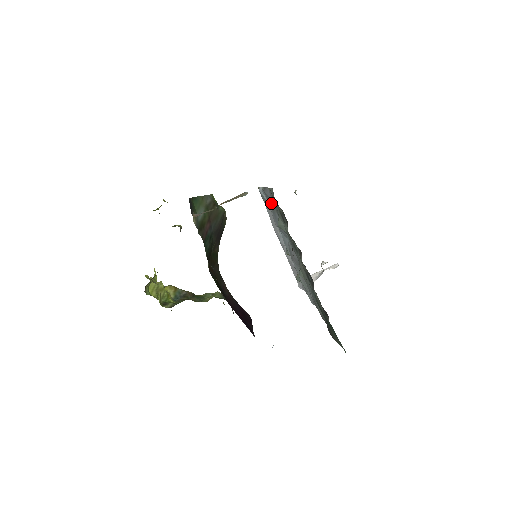
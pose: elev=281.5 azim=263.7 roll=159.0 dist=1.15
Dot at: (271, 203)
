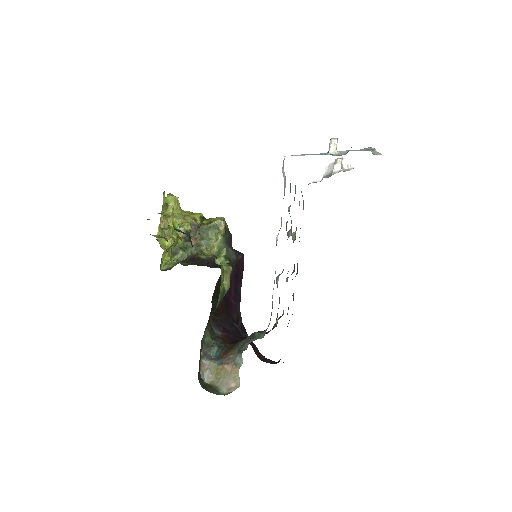
Dot at: occluded
